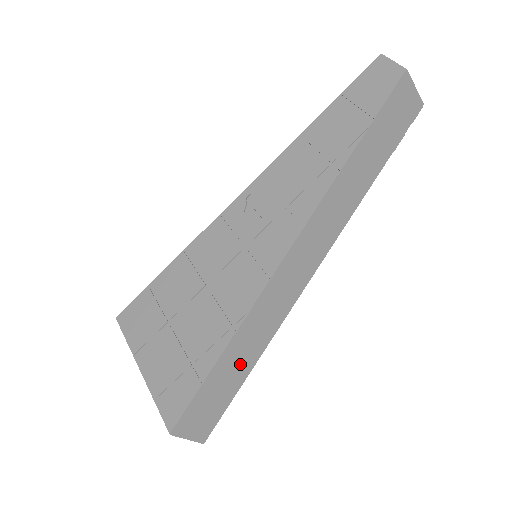
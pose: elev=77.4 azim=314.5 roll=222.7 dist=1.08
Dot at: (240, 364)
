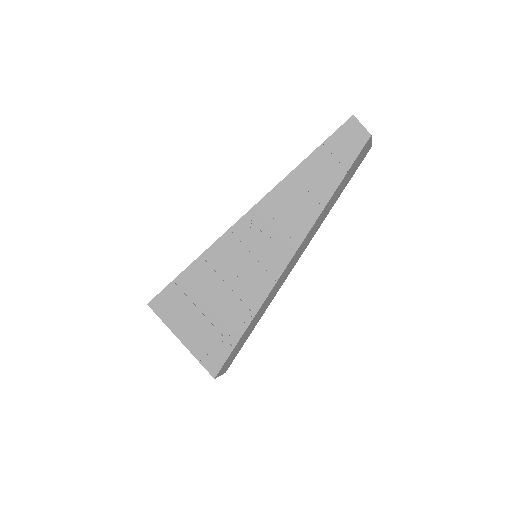
Dot at: (251, 328)
